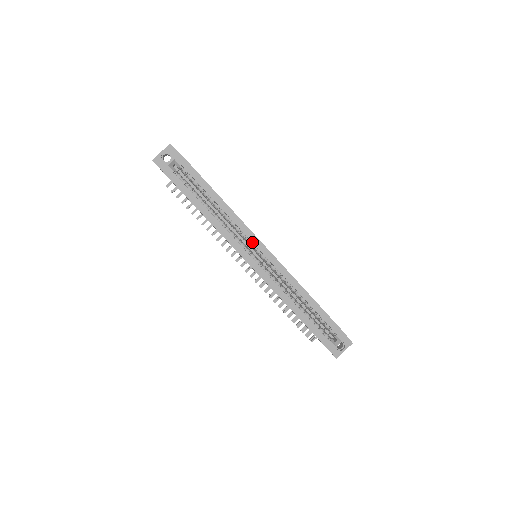
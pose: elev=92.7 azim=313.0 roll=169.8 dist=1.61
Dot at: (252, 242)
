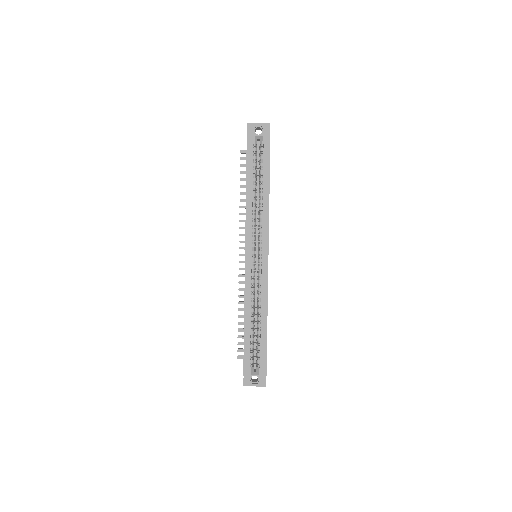
Dot at: (262, 242)
